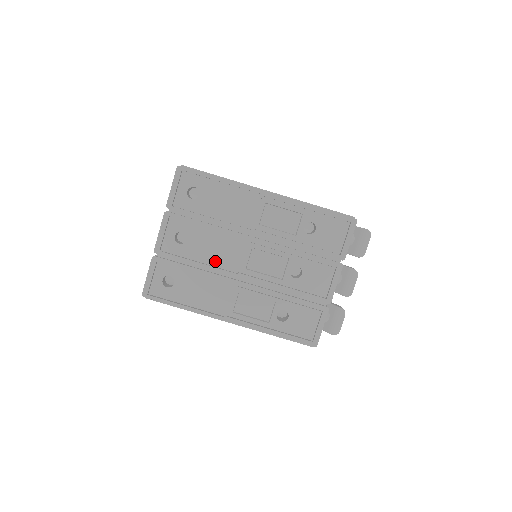
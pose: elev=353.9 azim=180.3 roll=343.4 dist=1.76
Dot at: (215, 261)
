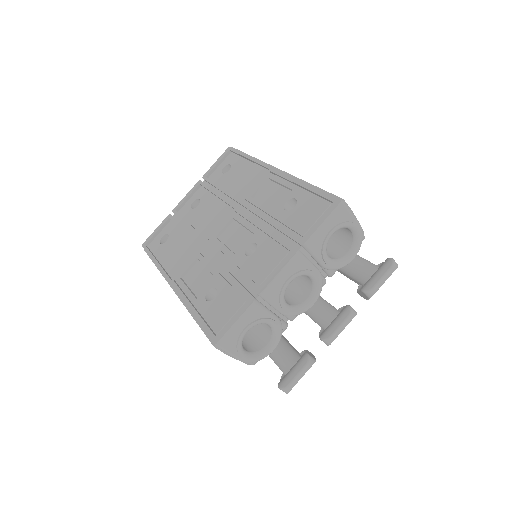
Dot at: (202, 227)
